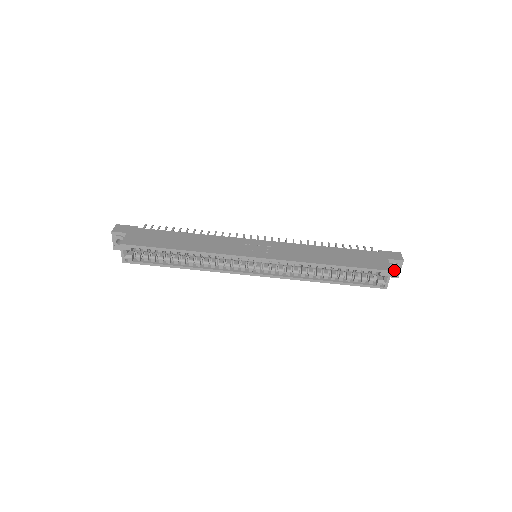
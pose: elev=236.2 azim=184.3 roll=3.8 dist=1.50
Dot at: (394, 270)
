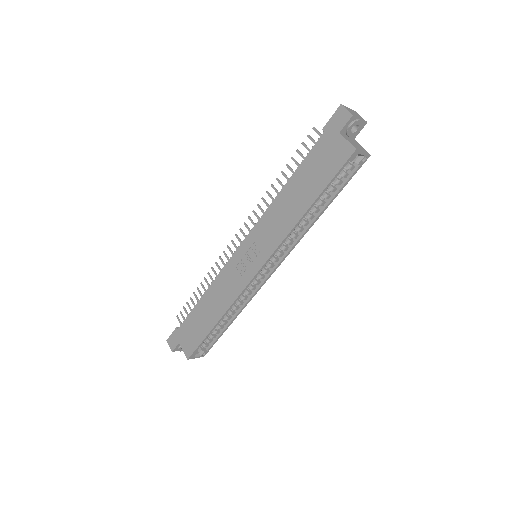
Dot at: (356, 126)
